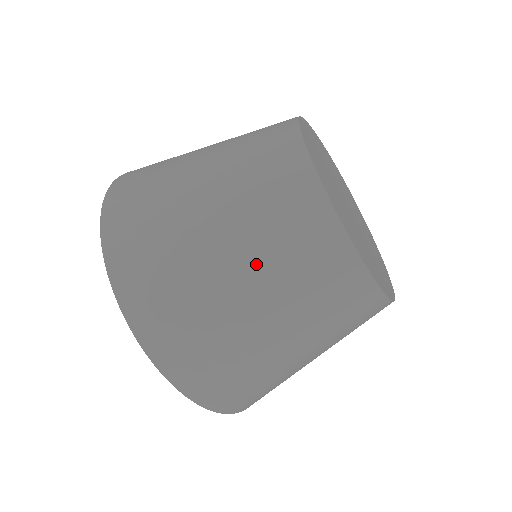
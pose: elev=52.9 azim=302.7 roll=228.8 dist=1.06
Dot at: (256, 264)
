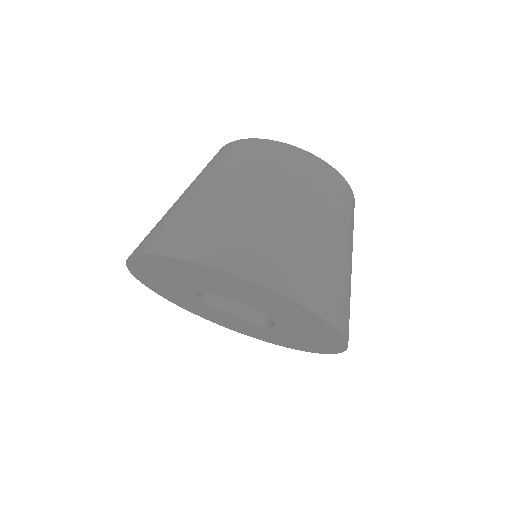
Dot at: occluded
